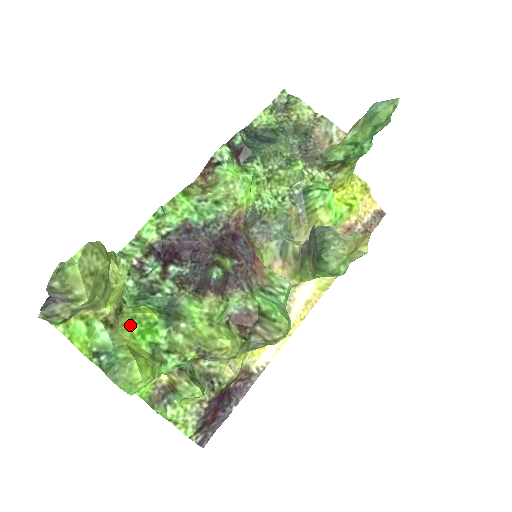
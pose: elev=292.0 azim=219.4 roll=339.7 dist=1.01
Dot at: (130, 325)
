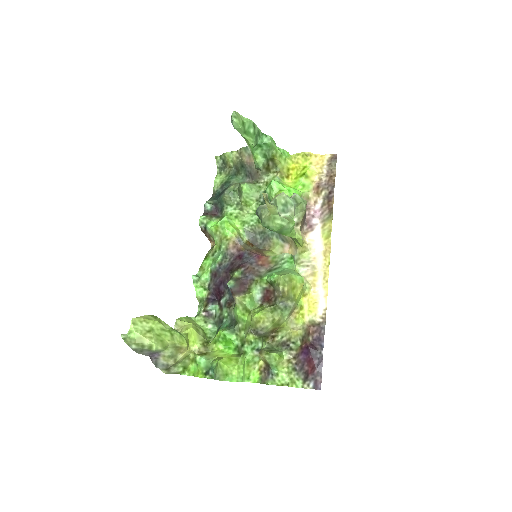
Dot at: (217, 347)
